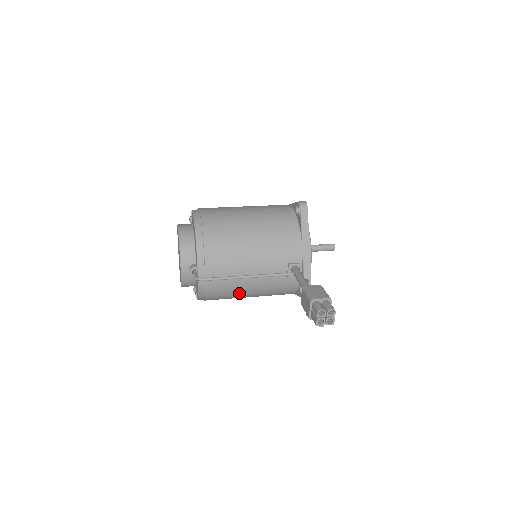
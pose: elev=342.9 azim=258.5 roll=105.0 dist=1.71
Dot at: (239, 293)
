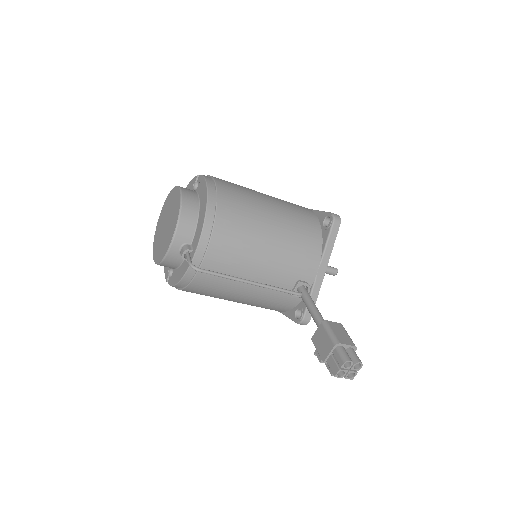
Dot at: (226, 295)
